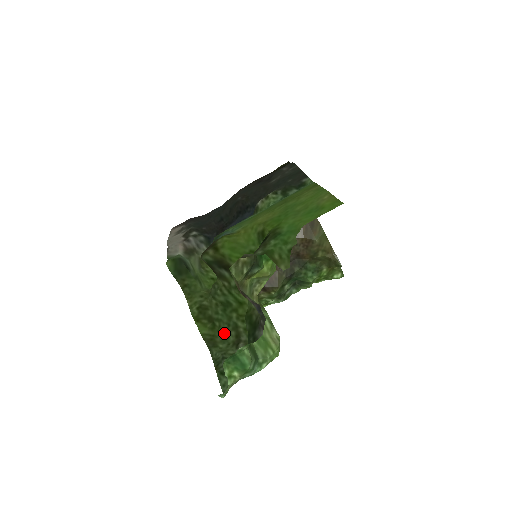
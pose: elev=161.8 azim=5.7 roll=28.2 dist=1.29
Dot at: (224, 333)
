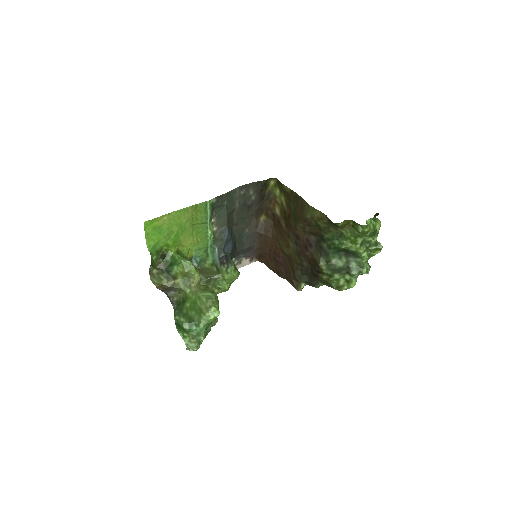
Dot at: occluded
